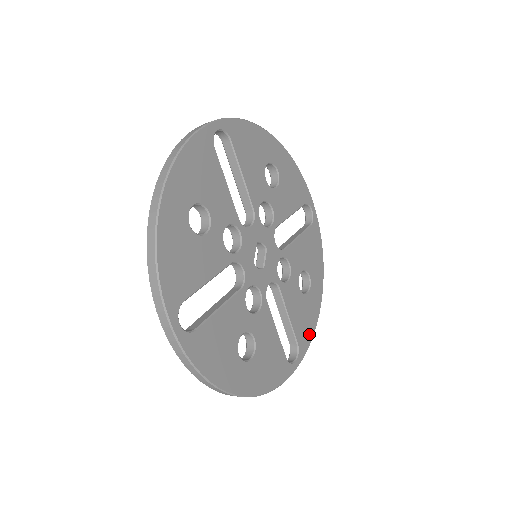
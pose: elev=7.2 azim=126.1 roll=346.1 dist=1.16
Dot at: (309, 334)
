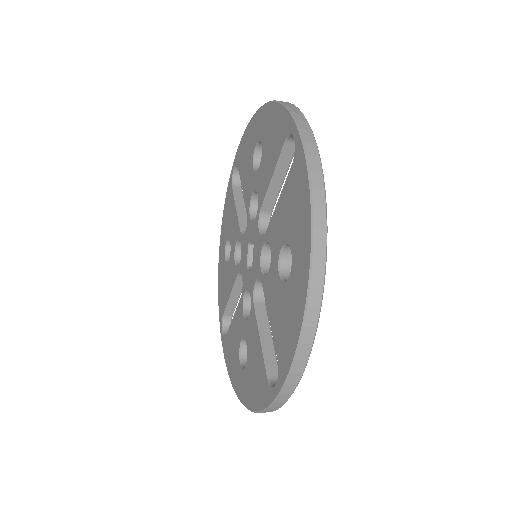
Dot at: occluded
